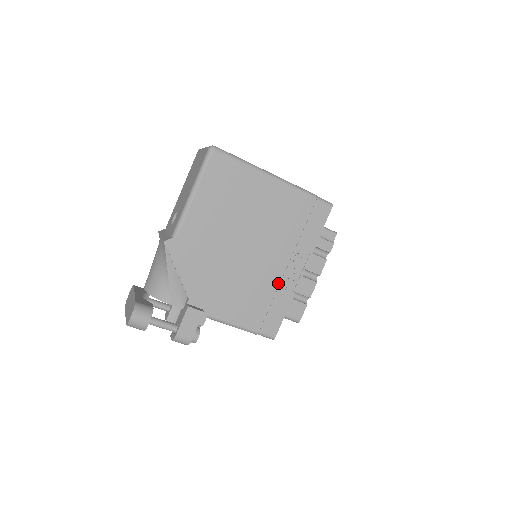
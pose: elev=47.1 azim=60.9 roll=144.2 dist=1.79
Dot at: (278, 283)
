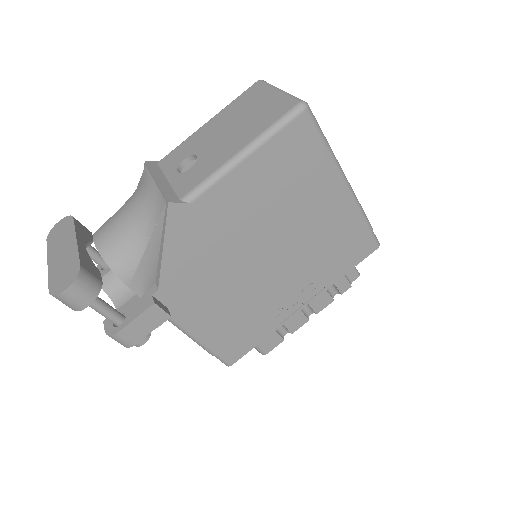
Dot at: (272, 309)
